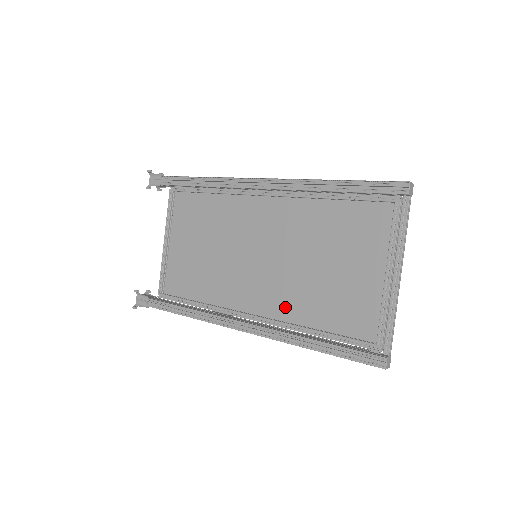
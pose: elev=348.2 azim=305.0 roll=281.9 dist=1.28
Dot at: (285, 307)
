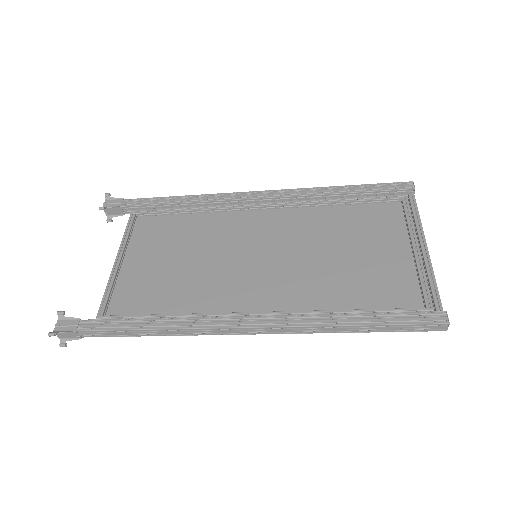
Dot at: (301, 299)
